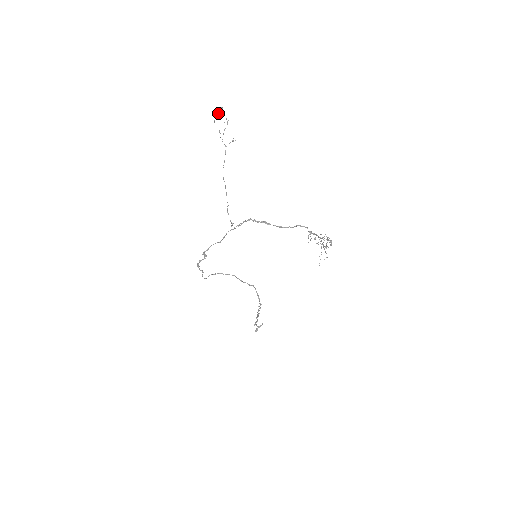
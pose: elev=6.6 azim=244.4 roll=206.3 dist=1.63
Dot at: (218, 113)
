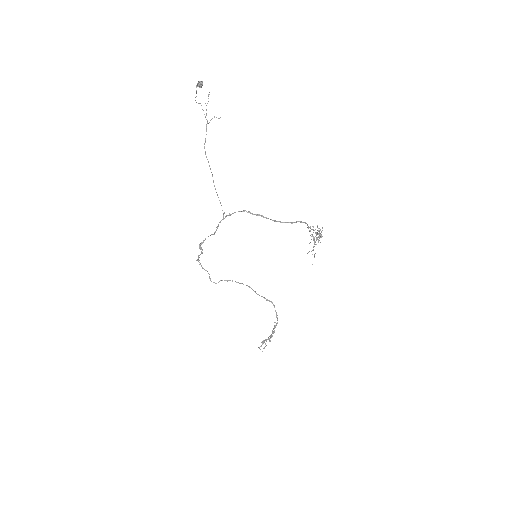
Dot at: occluded
